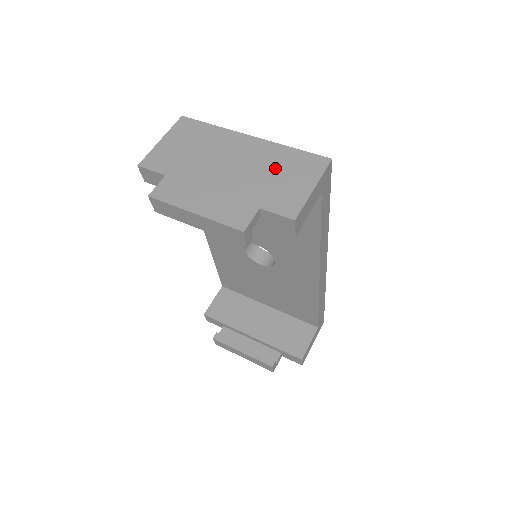
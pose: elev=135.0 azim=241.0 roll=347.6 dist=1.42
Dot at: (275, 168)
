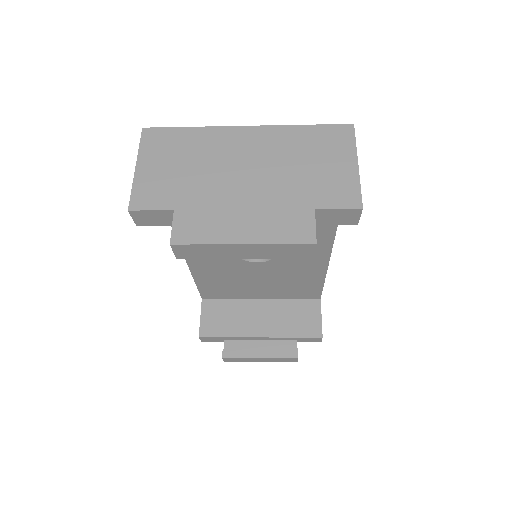
Dot at: (300, 155)
